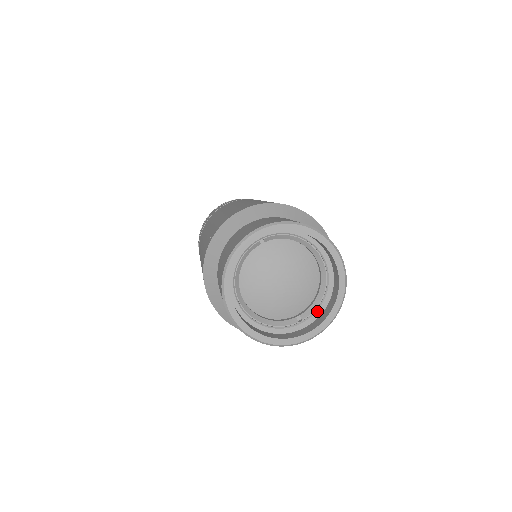
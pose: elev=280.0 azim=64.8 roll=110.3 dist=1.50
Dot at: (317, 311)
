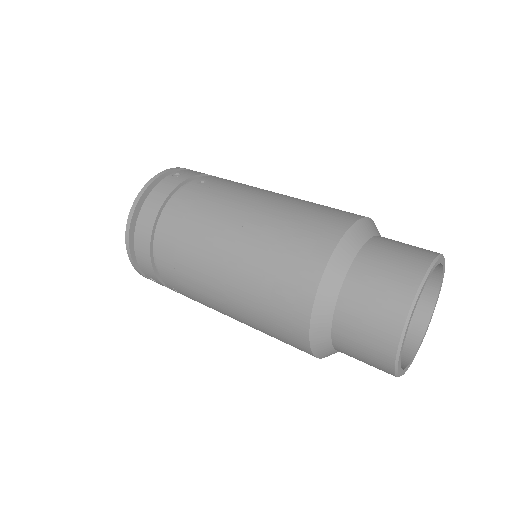
Dot at: occluded
